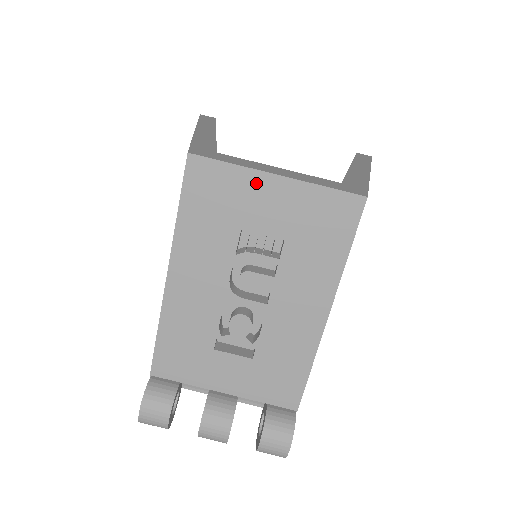
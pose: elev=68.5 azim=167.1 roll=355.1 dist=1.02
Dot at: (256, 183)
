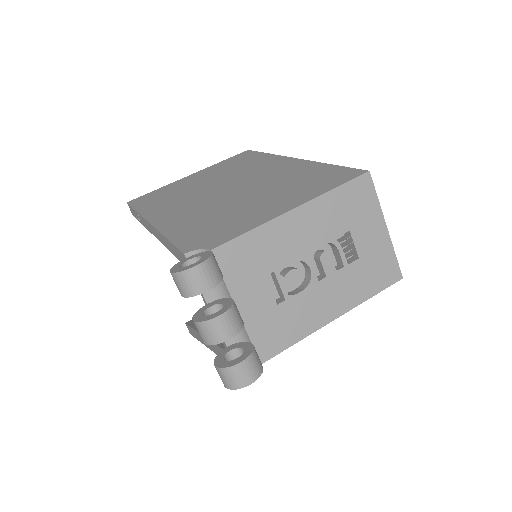
Dot at: (377, 219)
